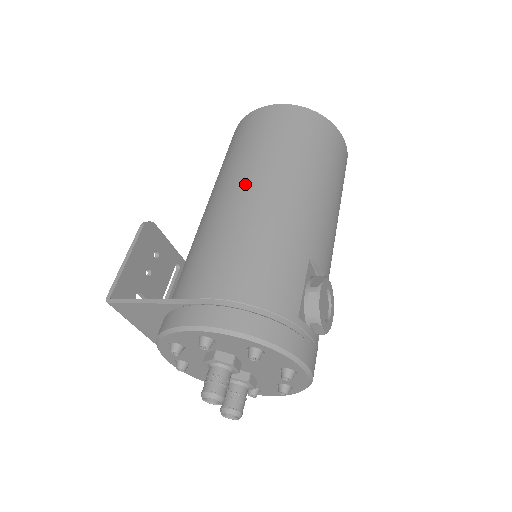
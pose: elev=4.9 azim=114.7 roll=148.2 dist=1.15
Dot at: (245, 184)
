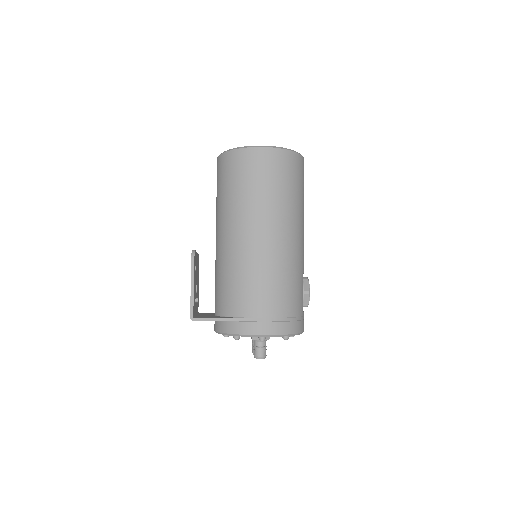
Dot at: (265, 230)
